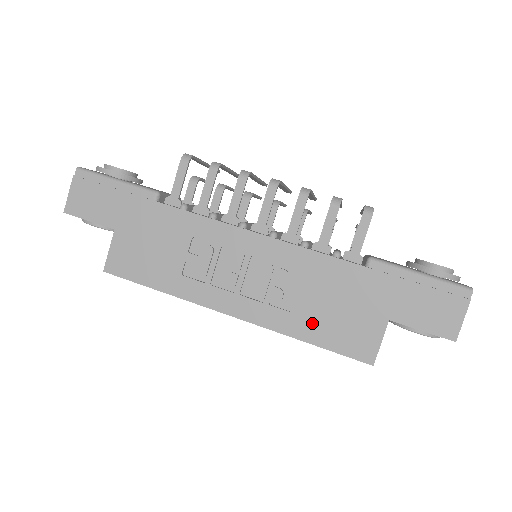
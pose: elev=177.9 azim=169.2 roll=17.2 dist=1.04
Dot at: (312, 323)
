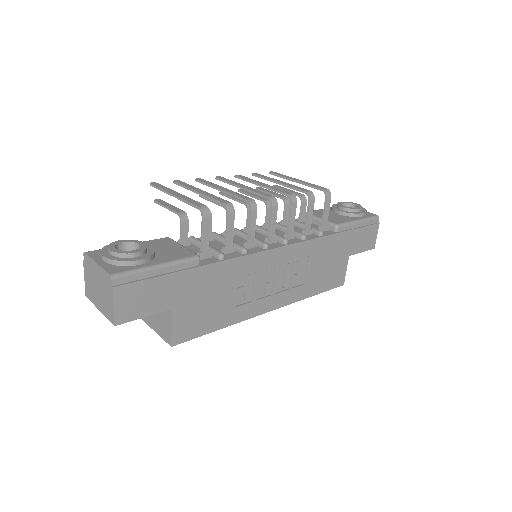
Dot at: (315, 283)
